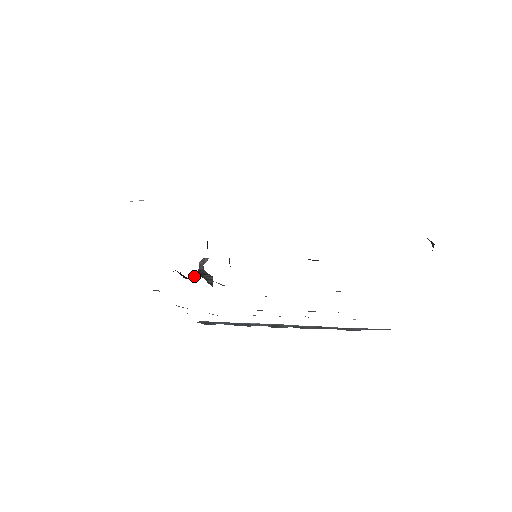
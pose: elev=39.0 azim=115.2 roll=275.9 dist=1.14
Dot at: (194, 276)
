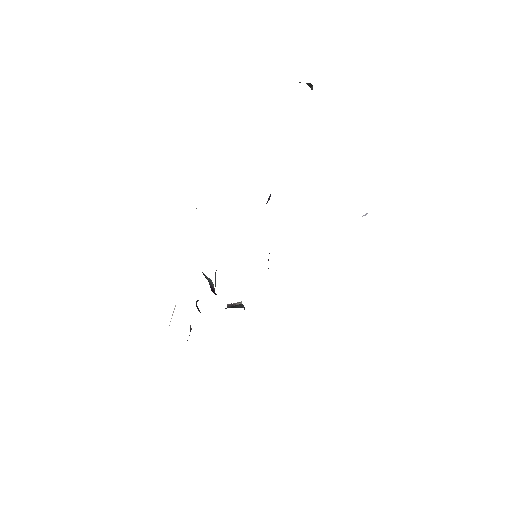
Dot at: occluded
